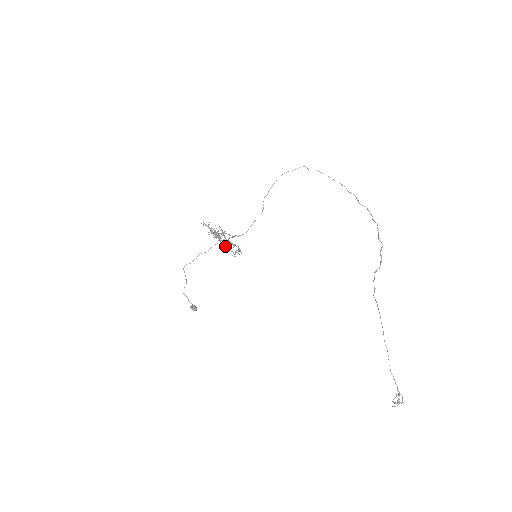
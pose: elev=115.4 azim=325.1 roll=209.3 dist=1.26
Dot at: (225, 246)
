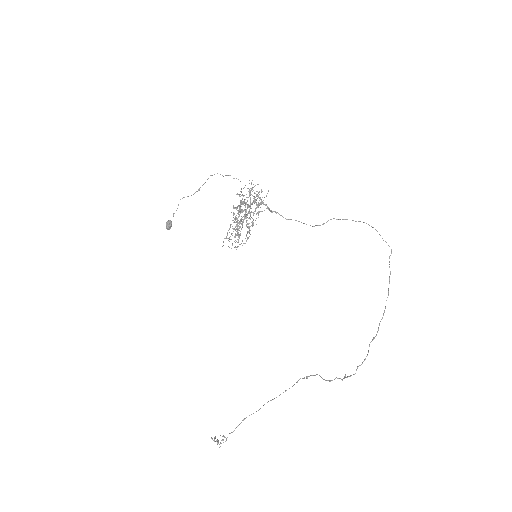
Dot at: occluded
